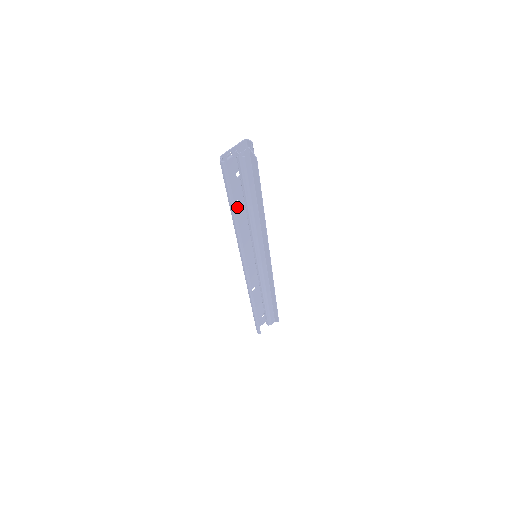
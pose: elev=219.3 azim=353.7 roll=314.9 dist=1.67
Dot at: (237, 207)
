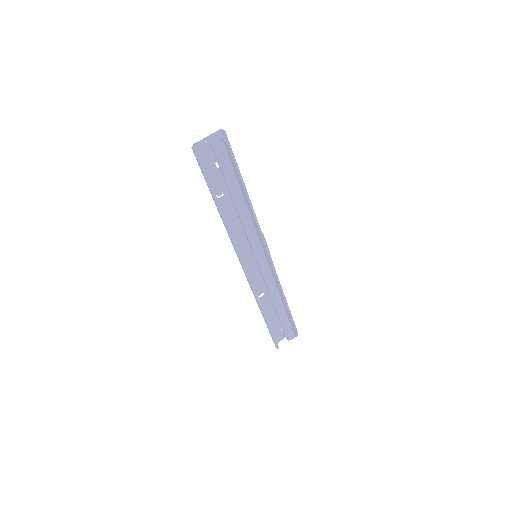
Dot at: (223, 200)
